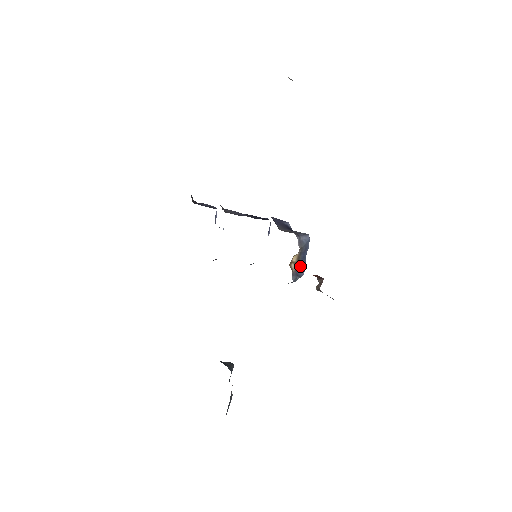
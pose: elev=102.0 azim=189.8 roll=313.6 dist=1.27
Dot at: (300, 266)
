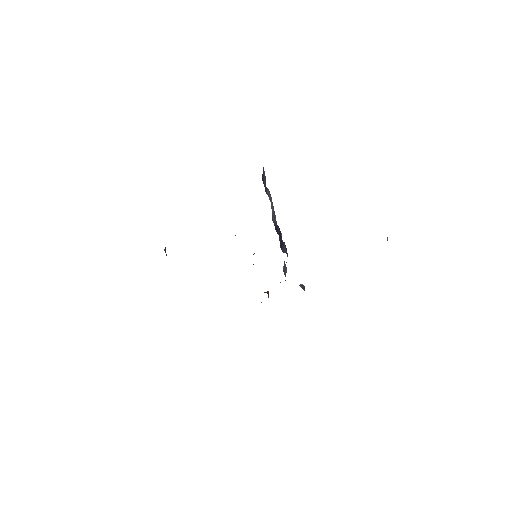
Dot at: occluded
